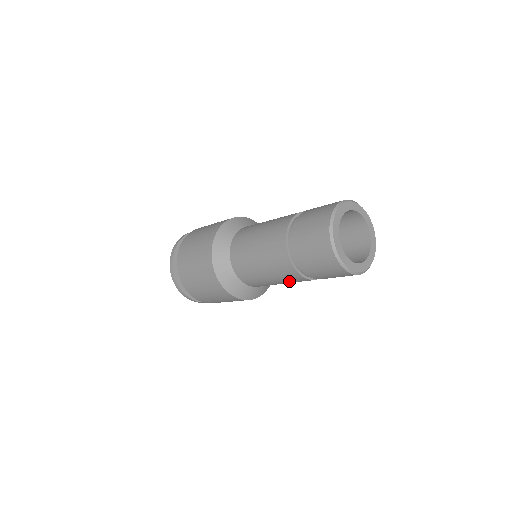
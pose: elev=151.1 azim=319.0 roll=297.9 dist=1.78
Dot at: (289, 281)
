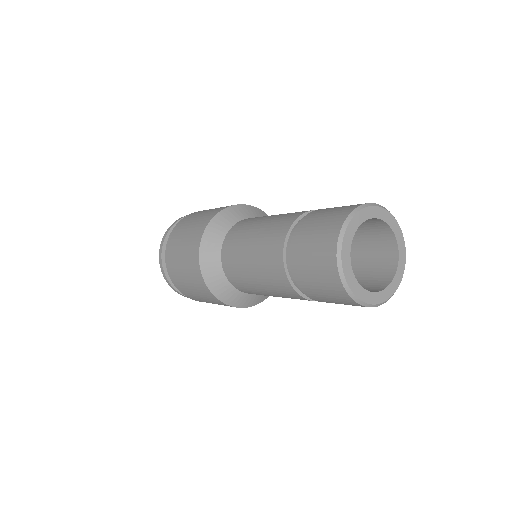
Dot at: occluded
